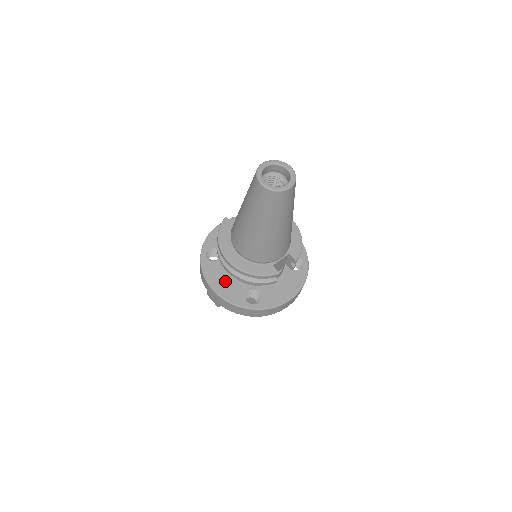
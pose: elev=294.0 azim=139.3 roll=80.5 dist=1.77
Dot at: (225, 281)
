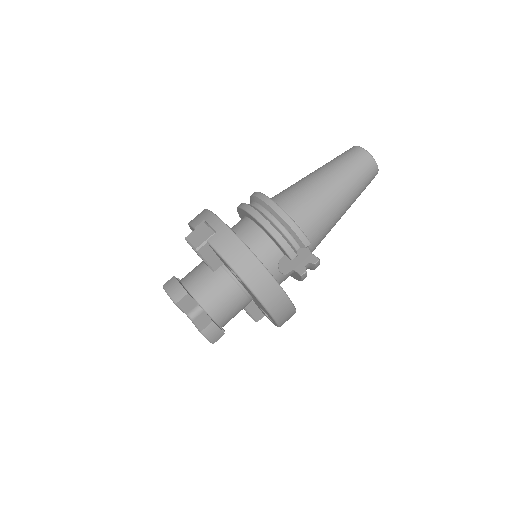
Dot at: occluded
